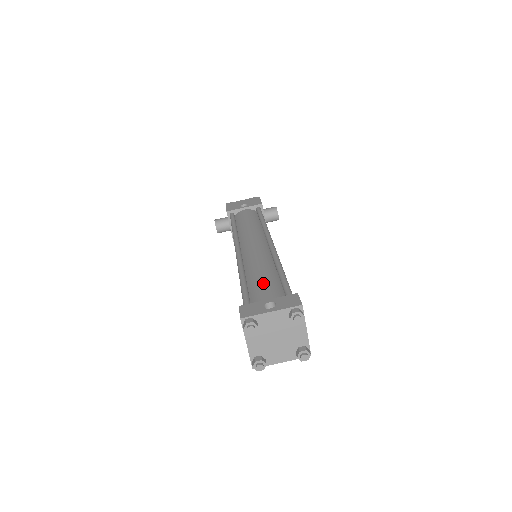
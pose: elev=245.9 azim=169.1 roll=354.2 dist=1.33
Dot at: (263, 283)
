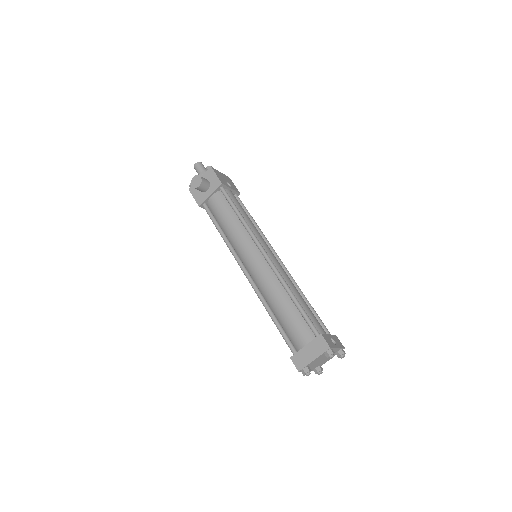
Dot at: (311, 312)
